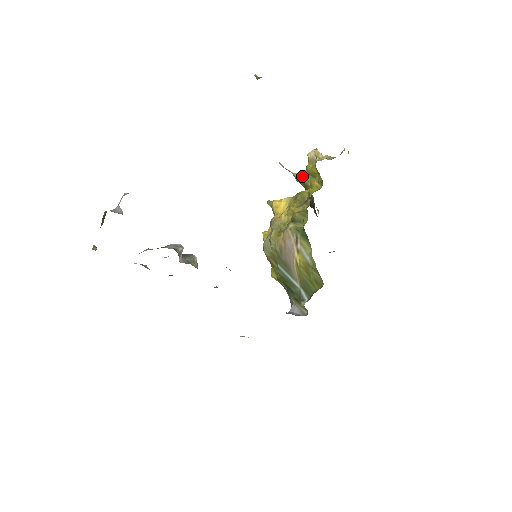
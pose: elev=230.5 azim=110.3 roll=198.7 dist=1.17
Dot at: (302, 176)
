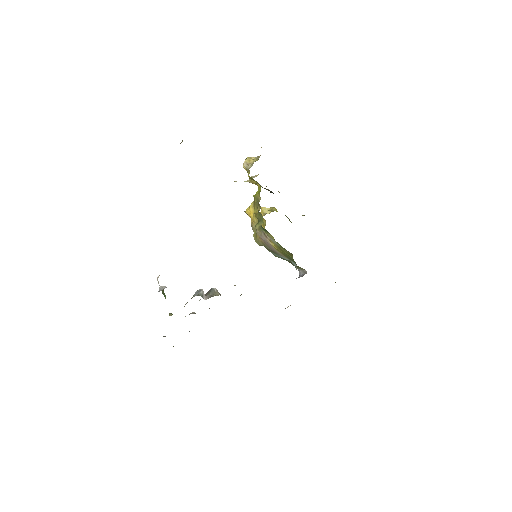
Dot at: (251, 182)
